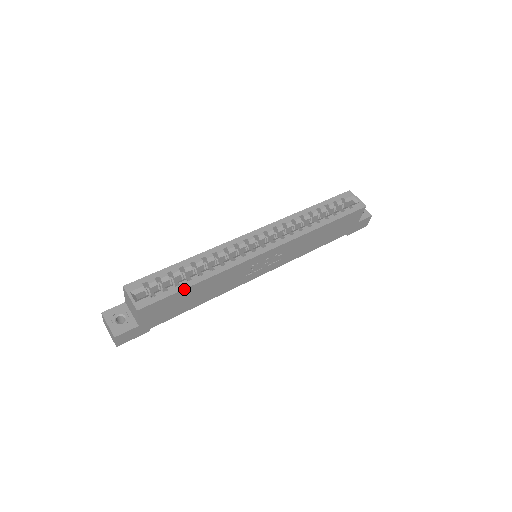
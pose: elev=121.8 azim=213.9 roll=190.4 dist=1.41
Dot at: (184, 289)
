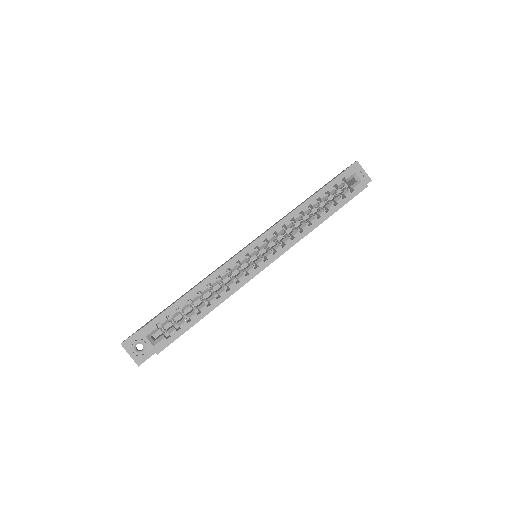
Dot at: occluded
